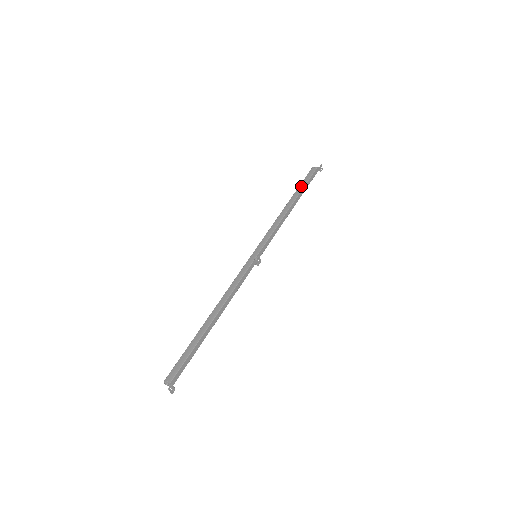
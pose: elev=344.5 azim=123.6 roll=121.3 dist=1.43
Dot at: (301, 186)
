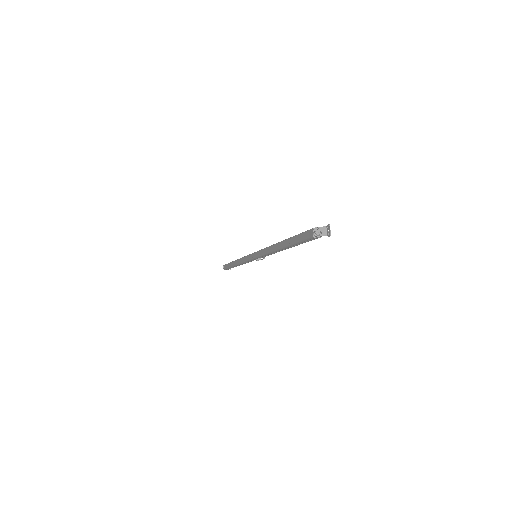
Dot at: occluded
